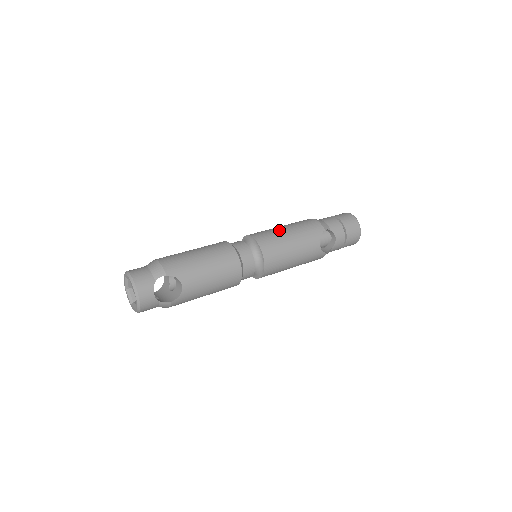
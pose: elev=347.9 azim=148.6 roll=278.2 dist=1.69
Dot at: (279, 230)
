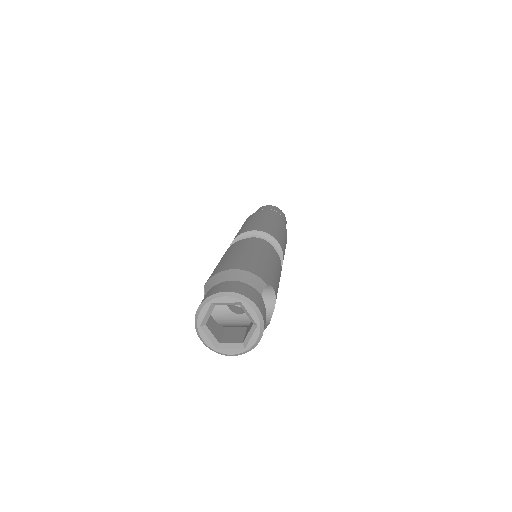
Dot at: (266, 222)
